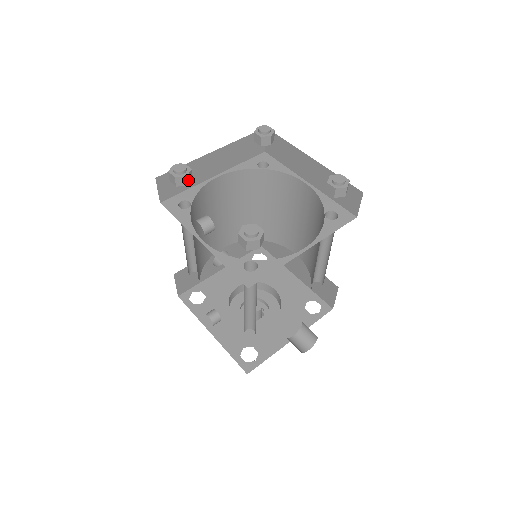
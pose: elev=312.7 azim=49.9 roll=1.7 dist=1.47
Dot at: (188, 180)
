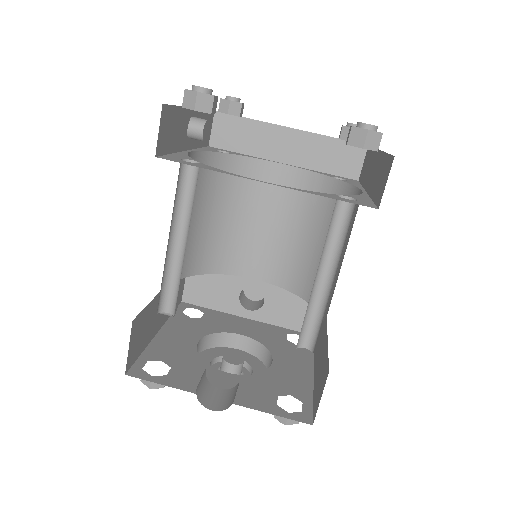
Dot at: (231, 109)
